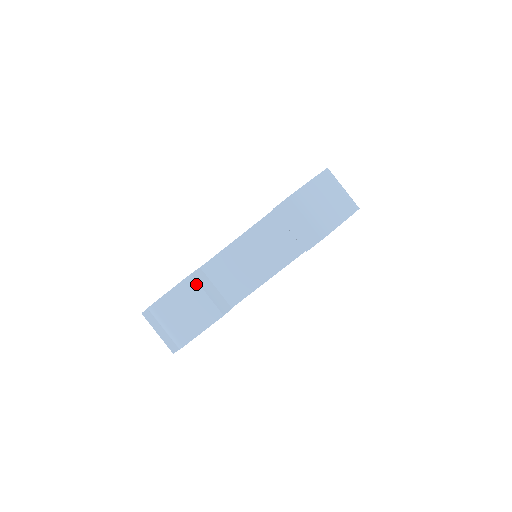
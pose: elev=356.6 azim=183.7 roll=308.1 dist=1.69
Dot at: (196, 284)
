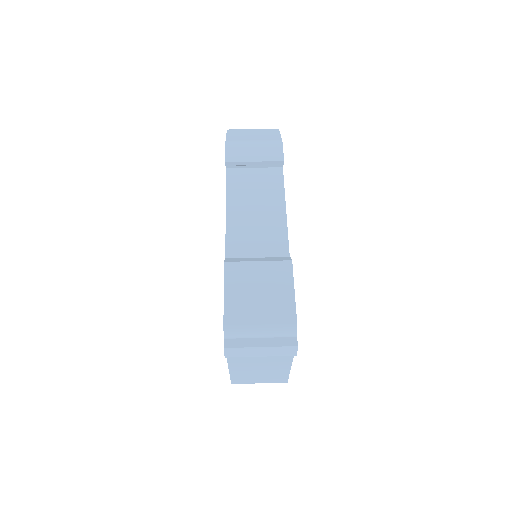
Dot at: (238, 264)
